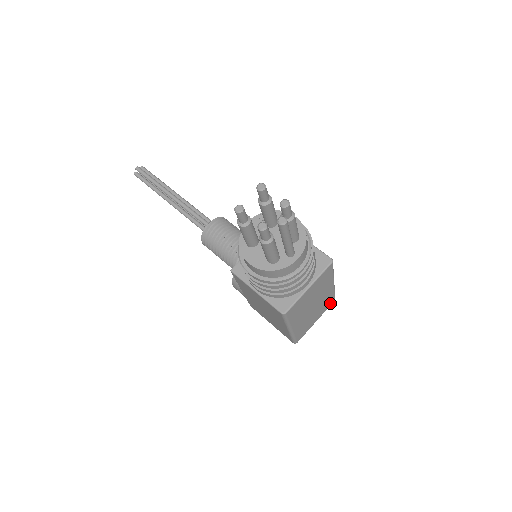
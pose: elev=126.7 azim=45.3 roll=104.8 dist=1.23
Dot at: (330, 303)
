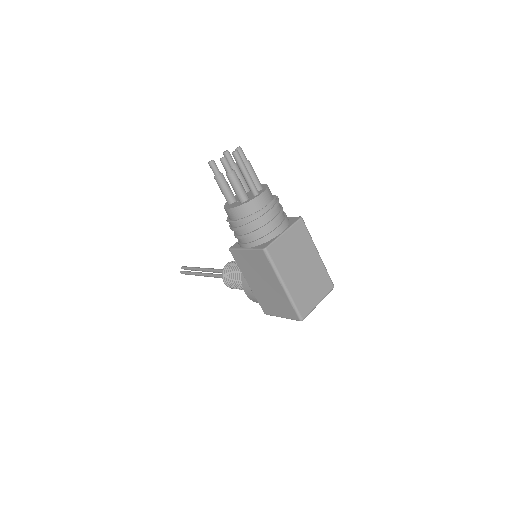
Dot at: (328, 286)
